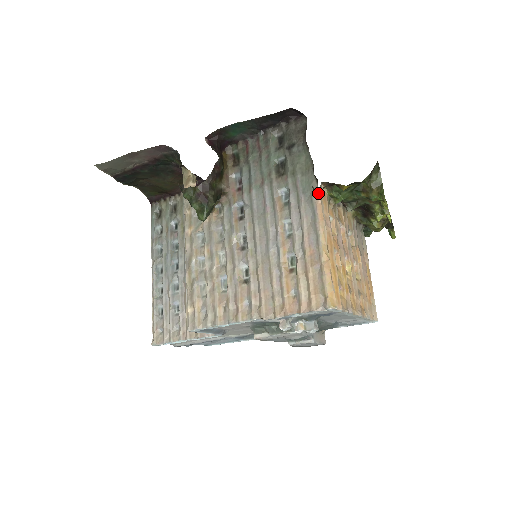
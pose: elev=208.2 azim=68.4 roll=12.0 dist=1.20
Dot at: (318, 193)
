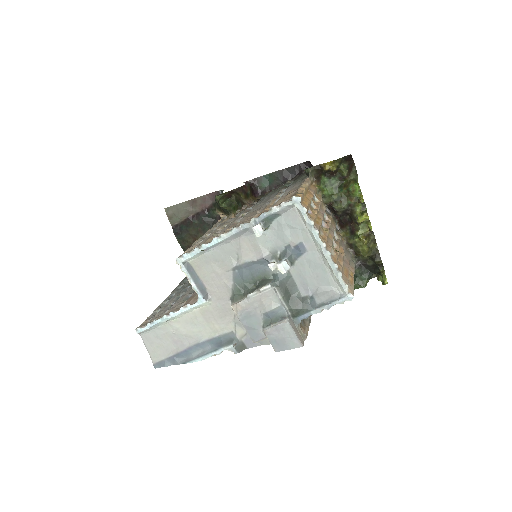
Dot at: (308, 173)
